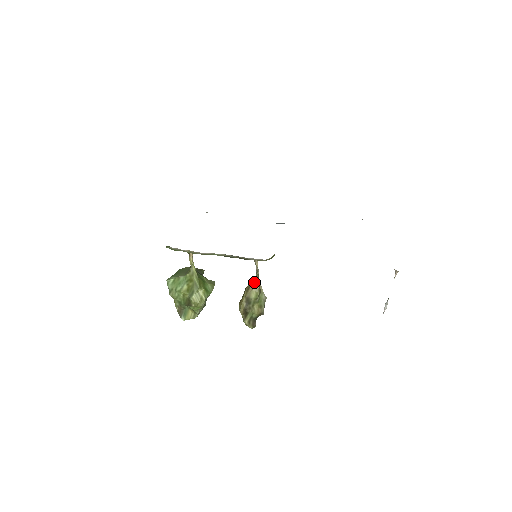
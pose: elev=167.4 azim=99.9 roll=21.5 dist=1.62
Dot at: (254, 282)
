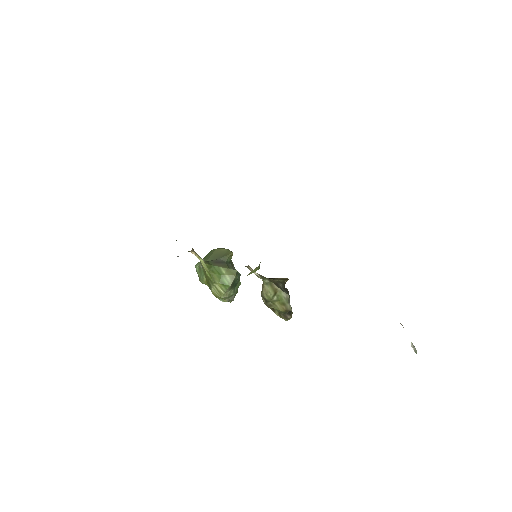
Dot at: (263, 283)
